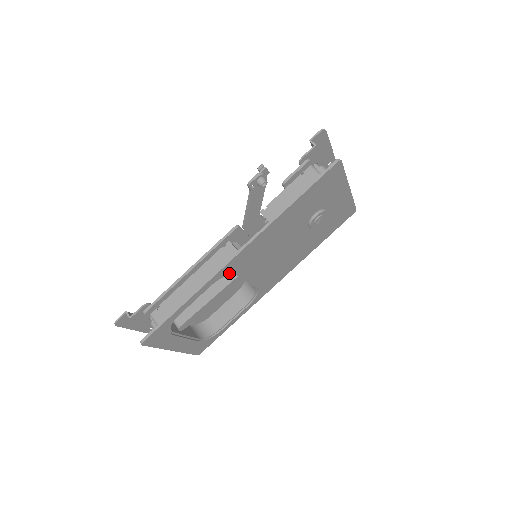
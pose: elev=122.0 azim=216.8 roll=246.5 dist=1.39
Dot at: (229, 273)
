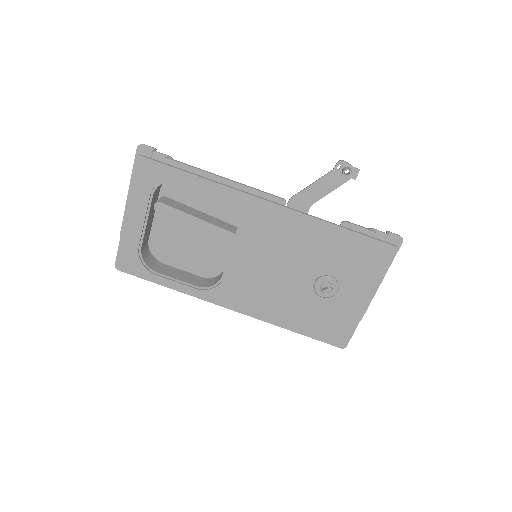
Dot at: (241, 210)
